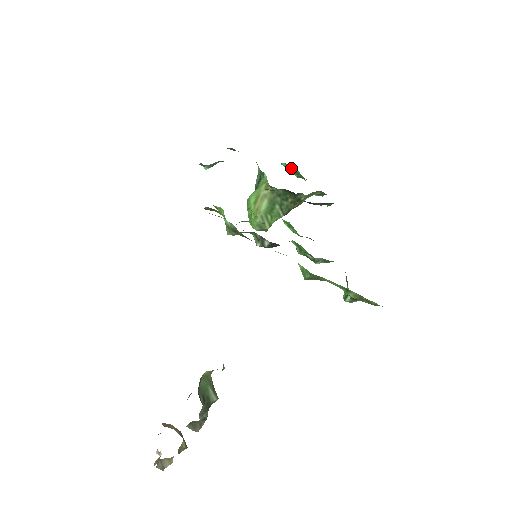
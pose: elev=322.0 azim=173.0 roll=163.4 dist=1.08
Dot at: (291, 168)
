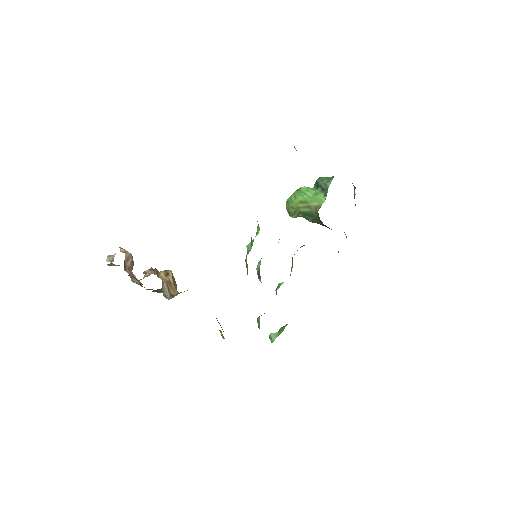
Dot at: occluded
